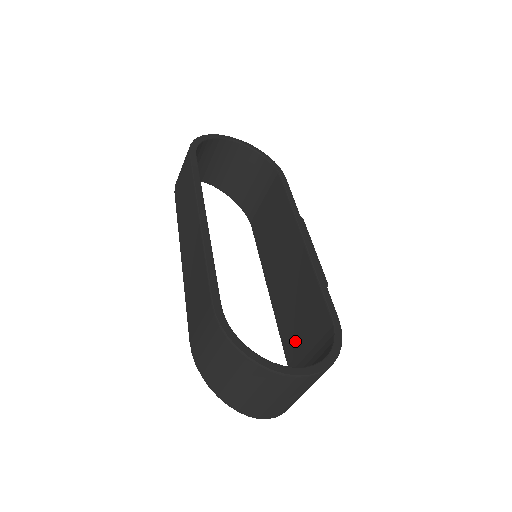
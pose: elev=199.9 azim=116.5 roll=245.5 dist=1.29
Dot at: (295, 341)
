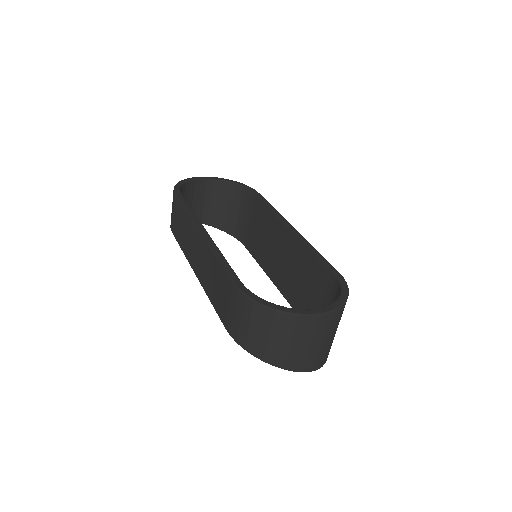
Dot at: occluded
